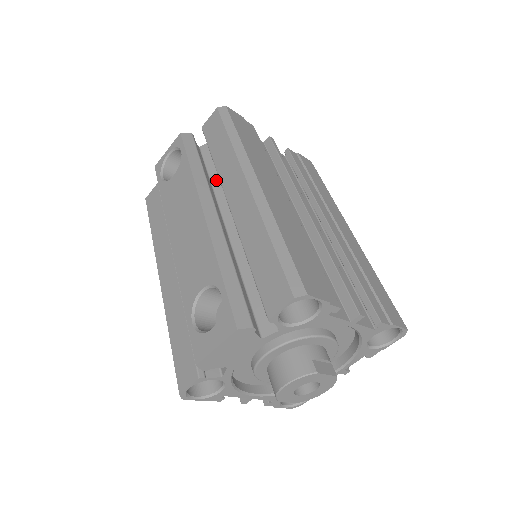
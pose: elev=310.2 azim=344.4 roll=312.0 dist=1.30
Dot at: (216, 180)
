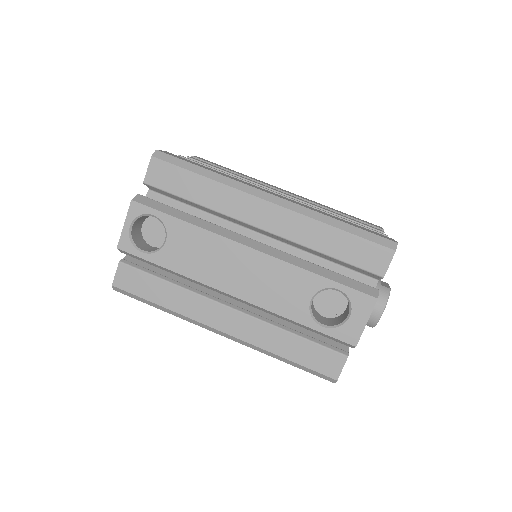
Dot at: occluded
